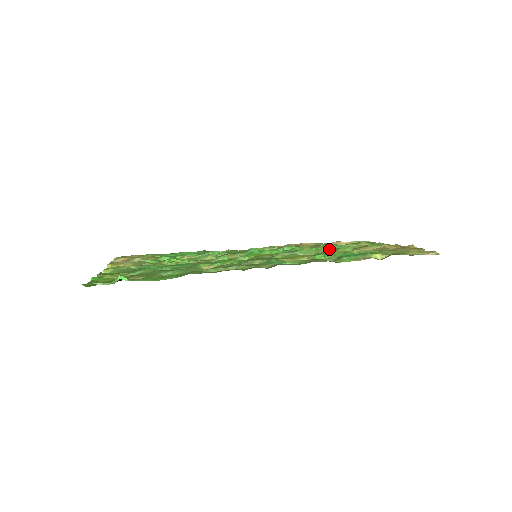
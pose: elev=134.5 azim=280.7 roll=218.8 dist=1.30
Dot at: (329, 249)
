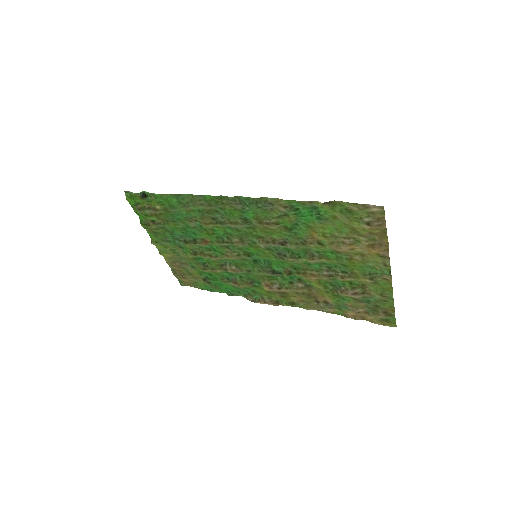
Dot at: (318, 261)
